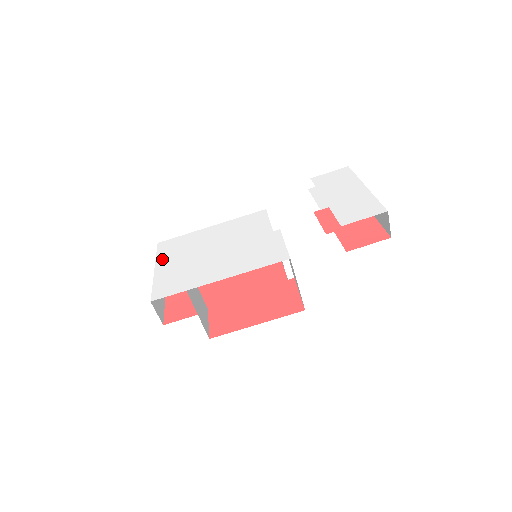
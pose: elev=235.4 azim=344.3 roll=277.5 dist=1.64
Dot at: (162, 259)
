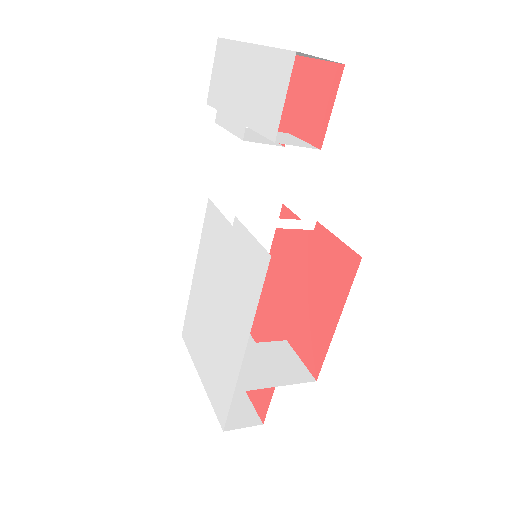
Dot at: (195, 358)
